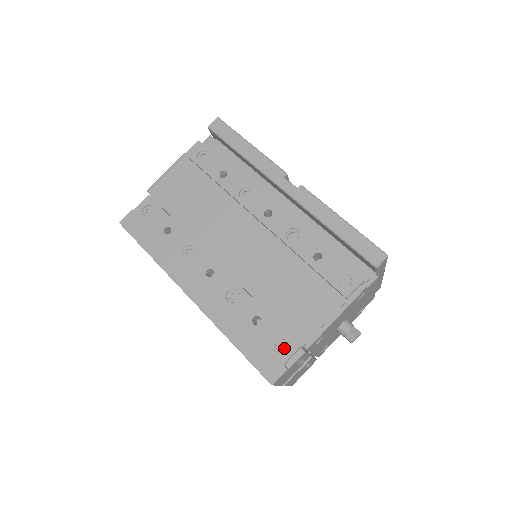
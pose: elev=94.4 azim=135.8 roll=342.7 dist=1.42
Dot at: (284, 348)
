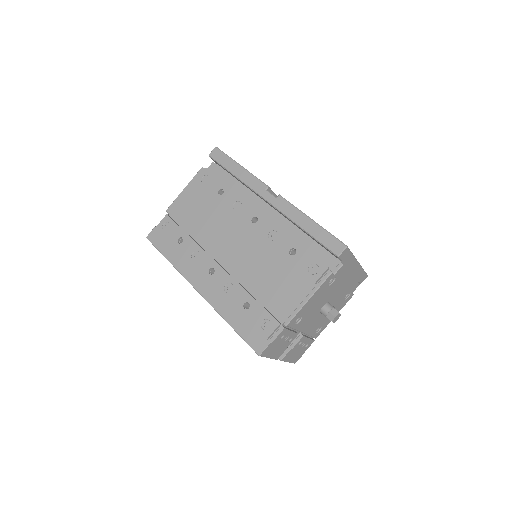
Dot at: (267, 326)
